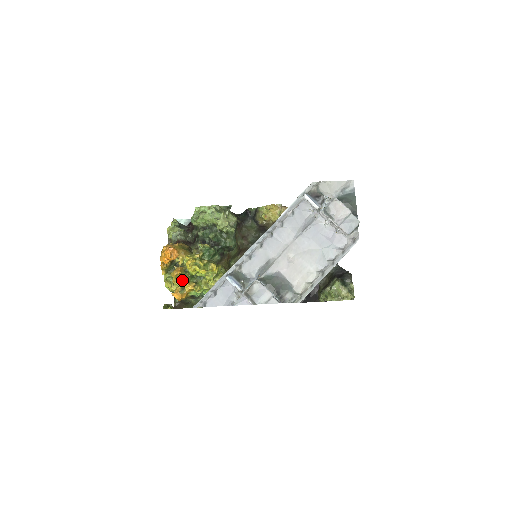
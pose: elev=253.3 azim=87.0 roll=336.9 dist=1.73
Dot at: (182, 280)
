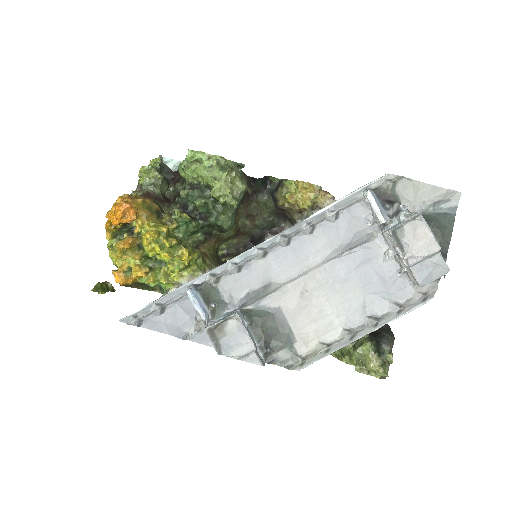
Dot at: (131, 258)
